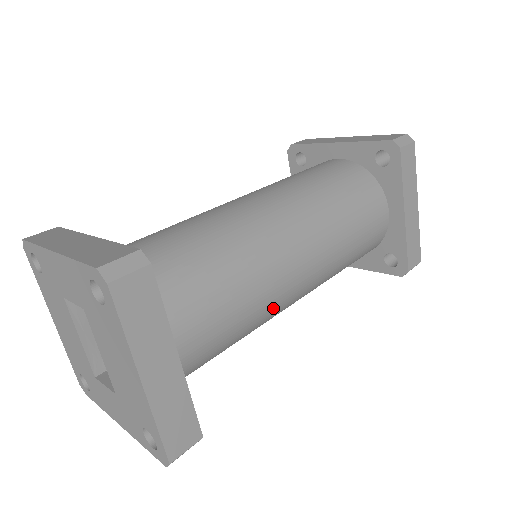
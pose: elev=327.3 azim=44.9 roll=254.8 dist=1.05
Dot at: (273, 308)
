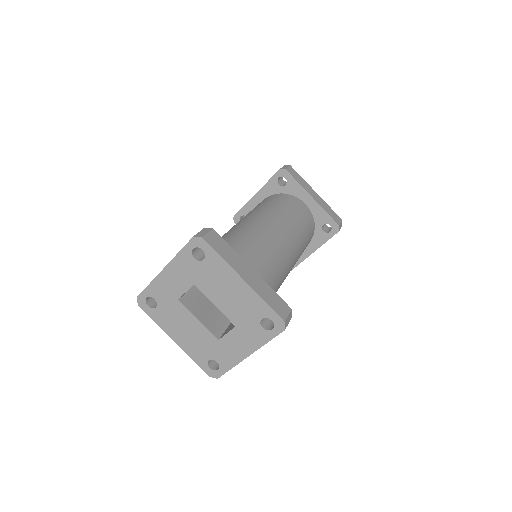
Dot at: (282, 259)
